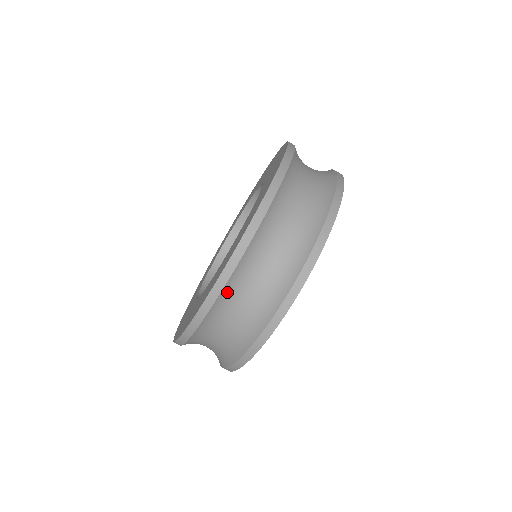
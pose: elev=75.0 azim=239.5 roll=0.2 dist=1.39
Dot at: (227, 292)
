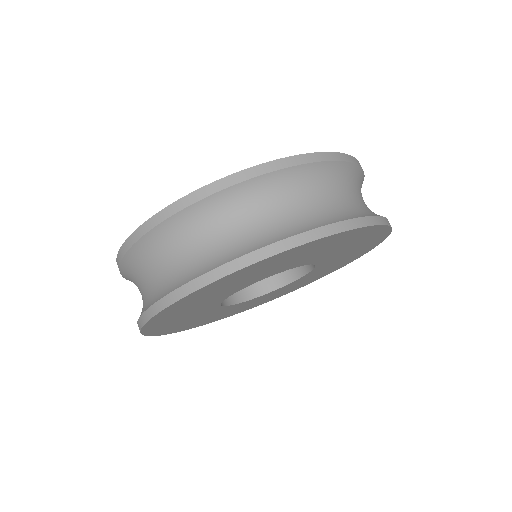
Dot at: (213, 204)
